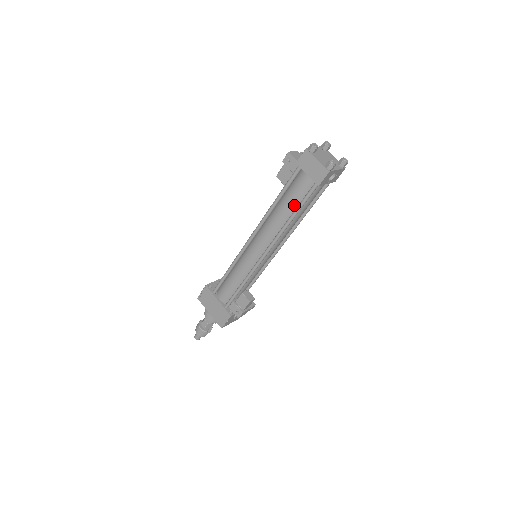
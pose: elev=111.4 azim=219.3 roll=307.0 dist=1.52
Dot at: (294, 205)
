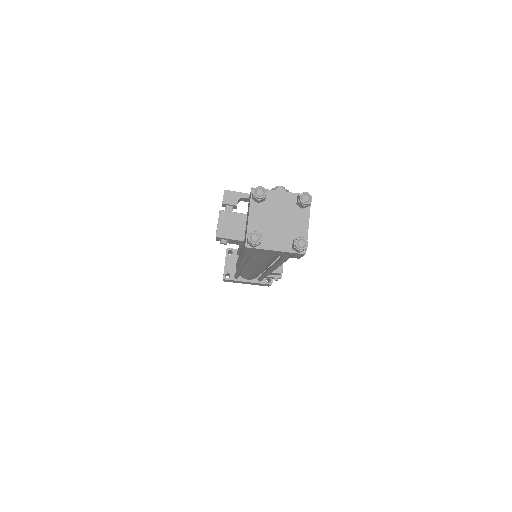
Dot at: occluded
